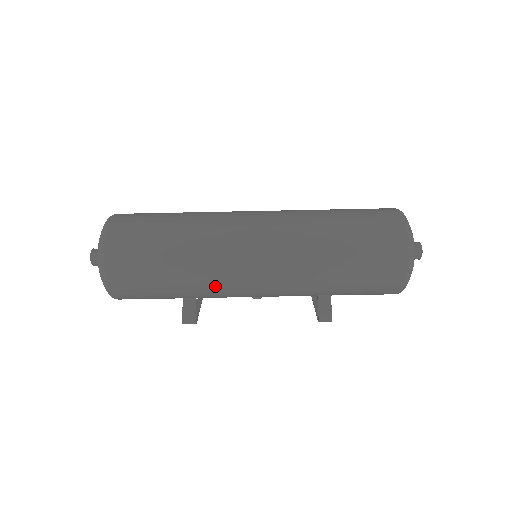
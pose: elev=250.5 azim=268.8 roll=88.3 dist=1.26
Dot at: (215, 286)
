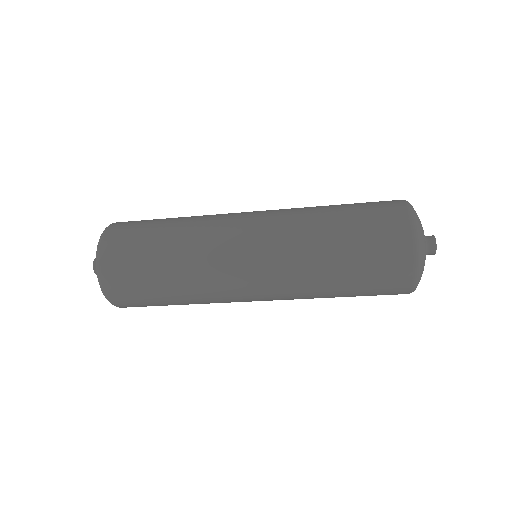
Dot at: occluded
